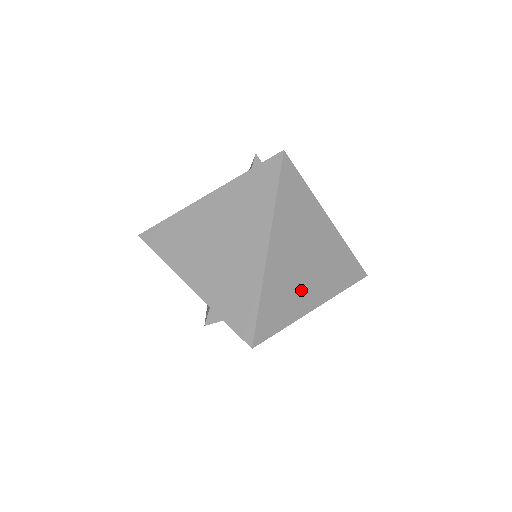
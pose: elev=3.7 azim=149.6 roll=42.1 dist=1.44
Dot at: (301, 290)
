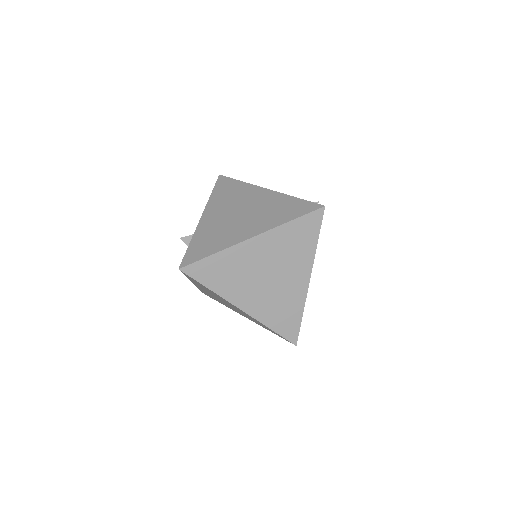
Dot at: (243, 286)
